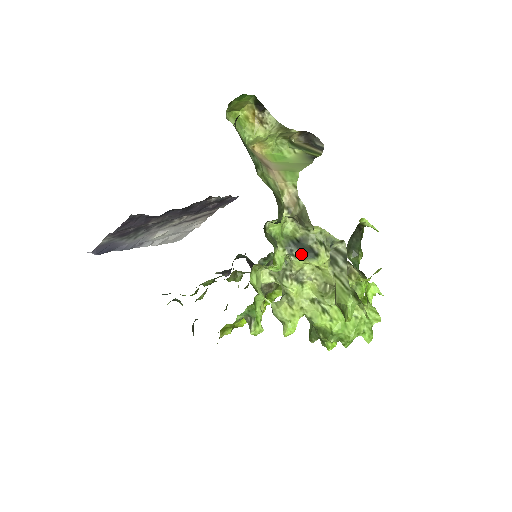
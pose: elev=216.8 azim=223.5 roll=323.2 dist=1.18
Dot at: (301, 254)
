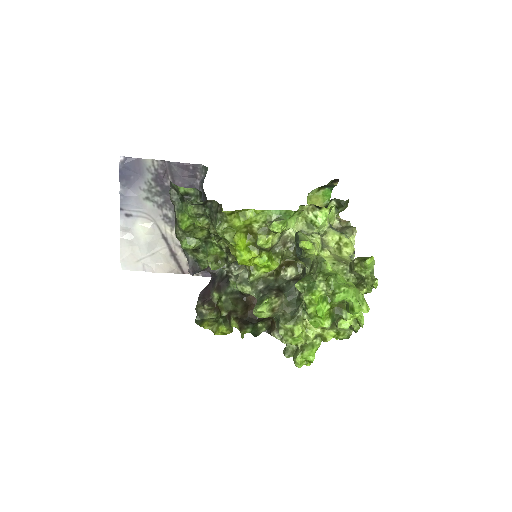
Dot at: occluded
